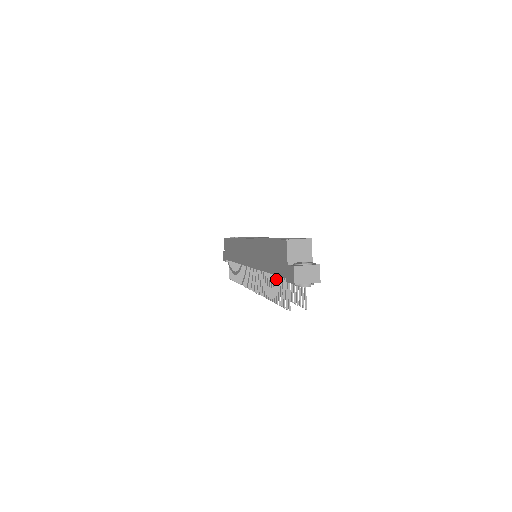
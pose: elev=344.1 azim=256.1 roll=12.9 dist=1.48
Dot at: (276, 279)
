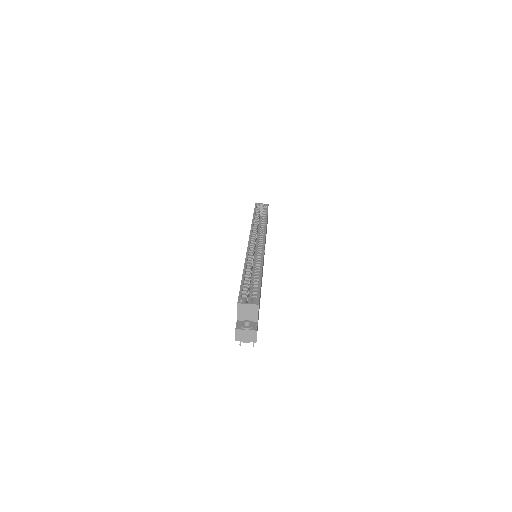
Dot at: occluded
